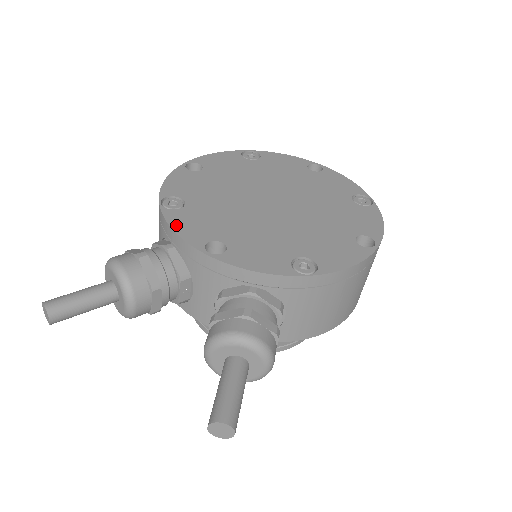
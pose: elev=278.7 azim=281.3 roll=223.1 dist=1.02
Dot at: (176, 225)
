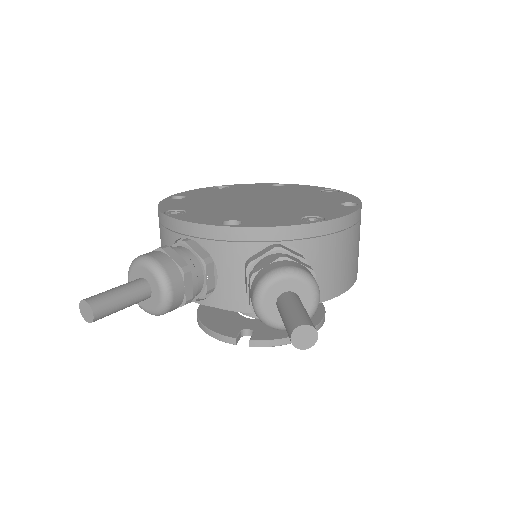
Dot at: (188, 219)
